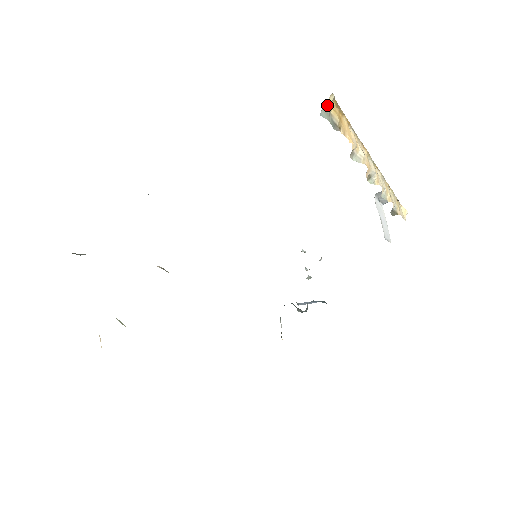
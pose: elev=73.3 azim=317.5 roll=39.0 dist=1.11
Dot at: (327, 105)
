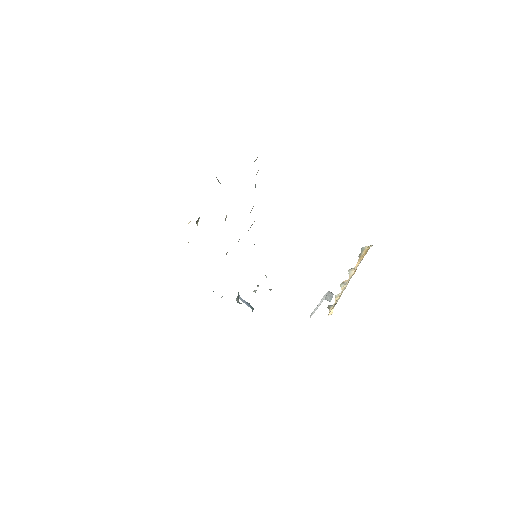
Dot at: occluded
